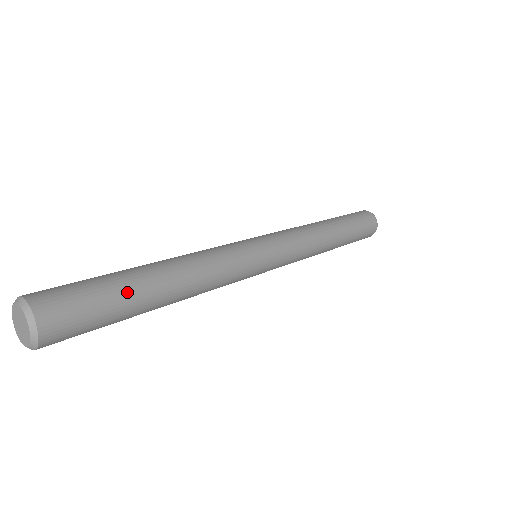
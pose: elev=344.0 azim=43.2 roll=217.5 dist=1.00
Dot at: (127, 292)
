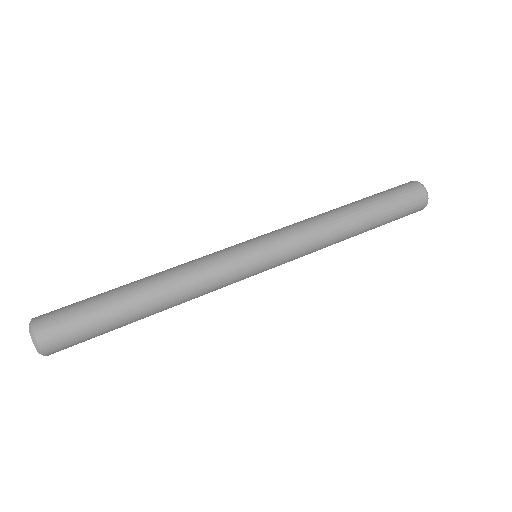
Dot at: (116, 326)
